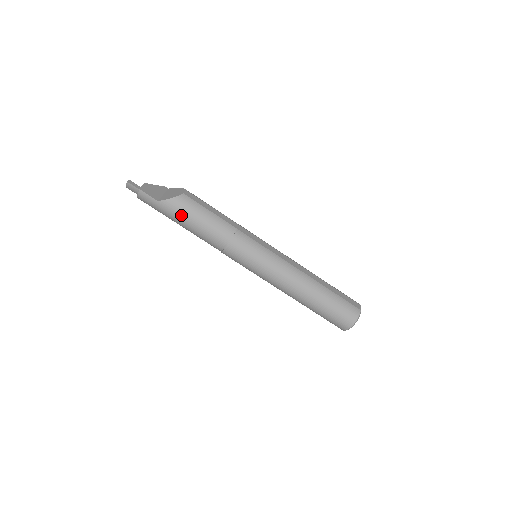
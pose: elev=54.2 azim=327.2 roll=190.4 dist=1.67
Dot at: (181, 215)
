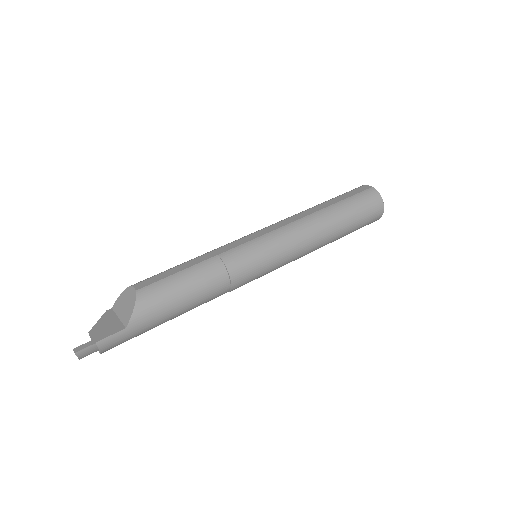
Dot at: (162, 310)
